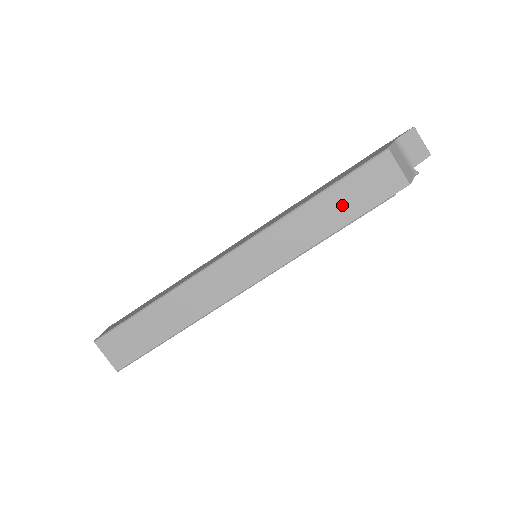
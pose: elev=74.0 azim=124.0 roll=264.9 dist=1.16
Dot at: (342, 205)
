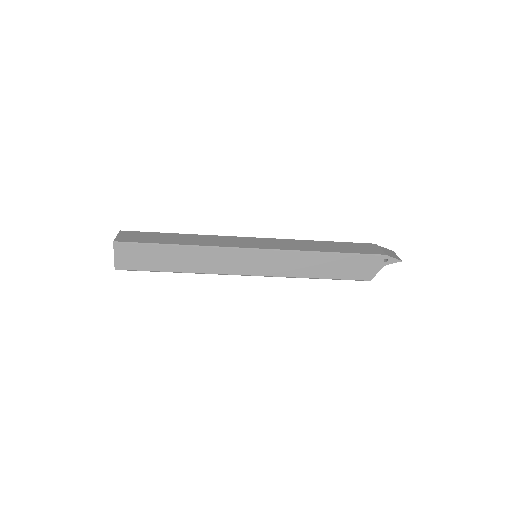
Dot at: occluded
